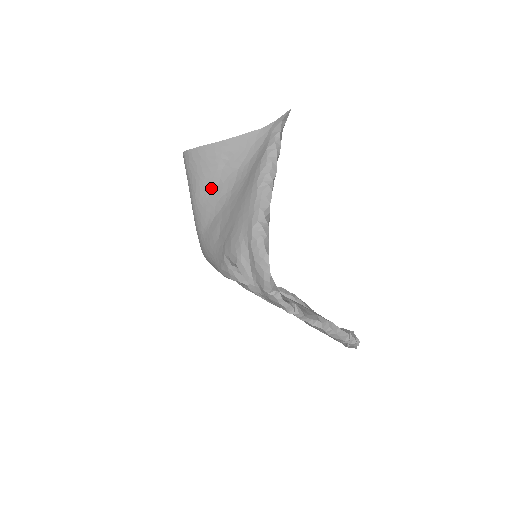
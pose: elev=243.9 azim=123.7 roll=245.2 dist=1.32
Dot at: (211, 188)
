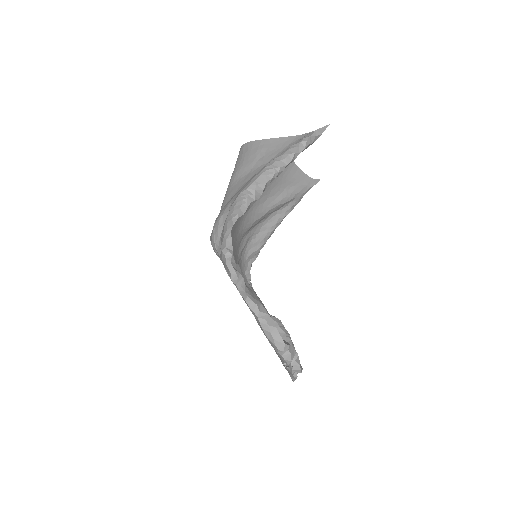
Dot at: (243, 176)
